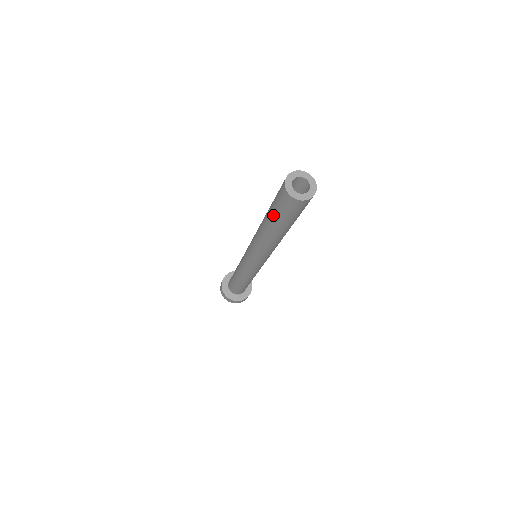
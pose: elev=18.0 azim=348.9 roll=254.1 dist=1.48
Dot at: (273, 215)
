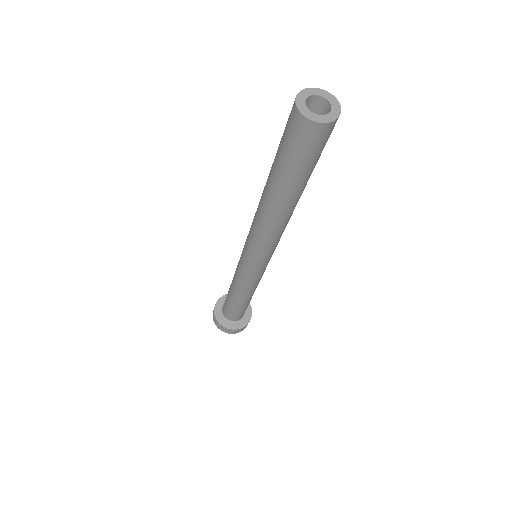
Dot at: occluded
